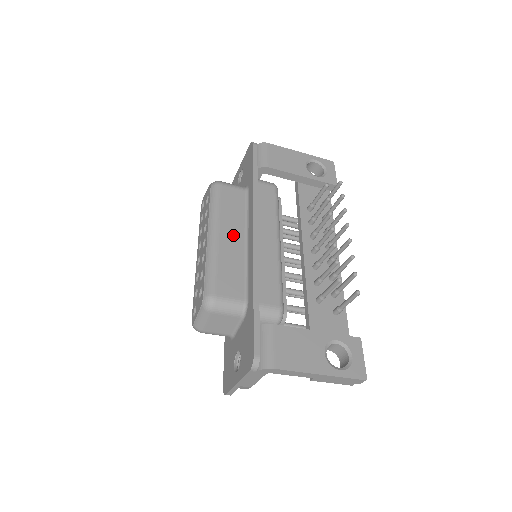
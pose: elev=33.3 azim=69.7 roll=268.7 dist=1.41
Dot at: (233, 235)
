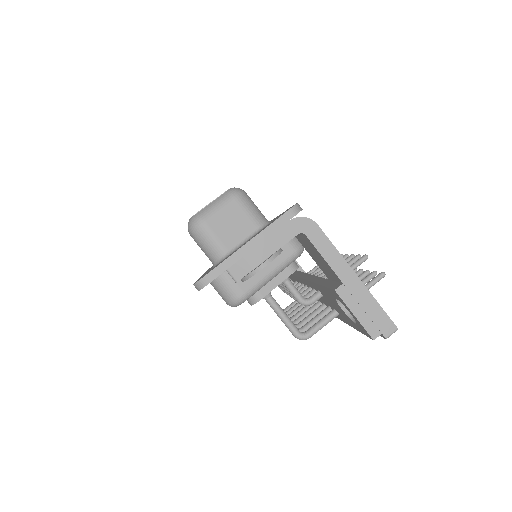
Dot at: occluded
